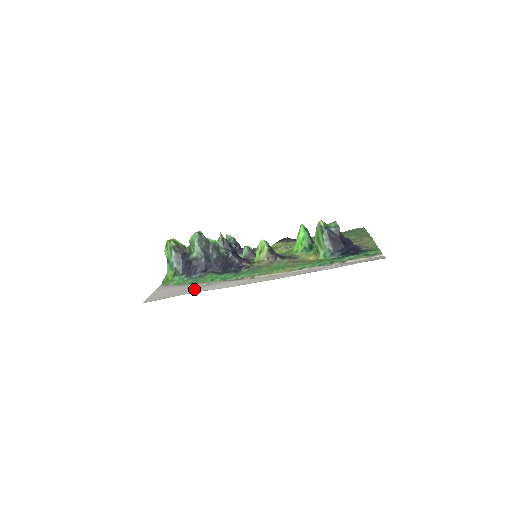
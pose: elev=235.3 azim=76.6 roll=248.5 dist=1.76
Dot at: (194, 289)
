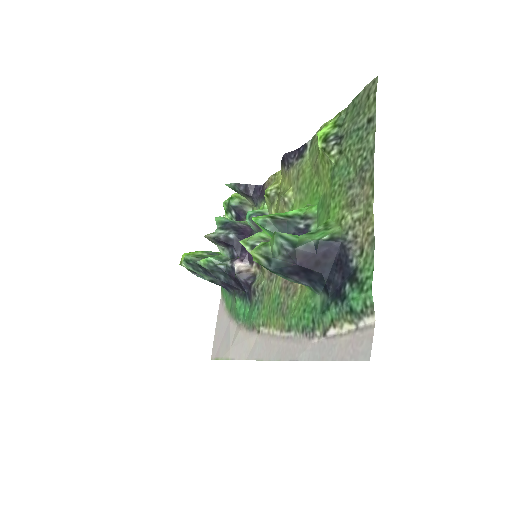
Dot at: (228, 346)
